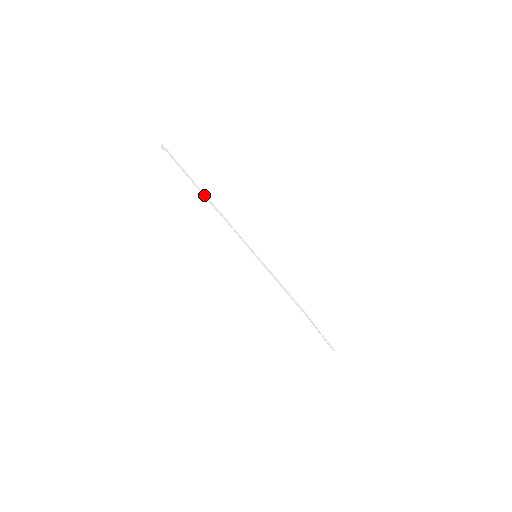
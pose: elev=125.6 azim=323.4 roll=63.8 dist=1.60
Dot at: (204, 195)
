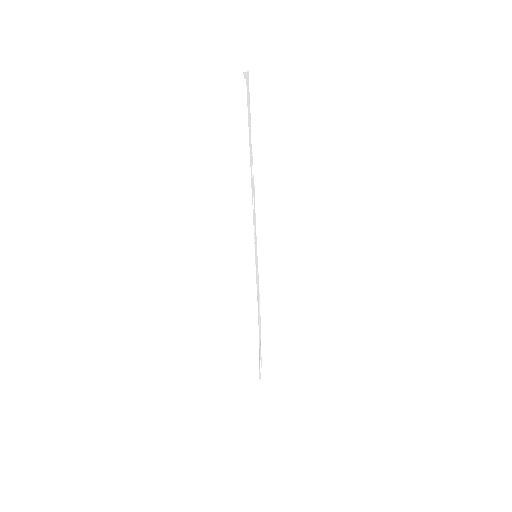
Dot at: (251, 160)
